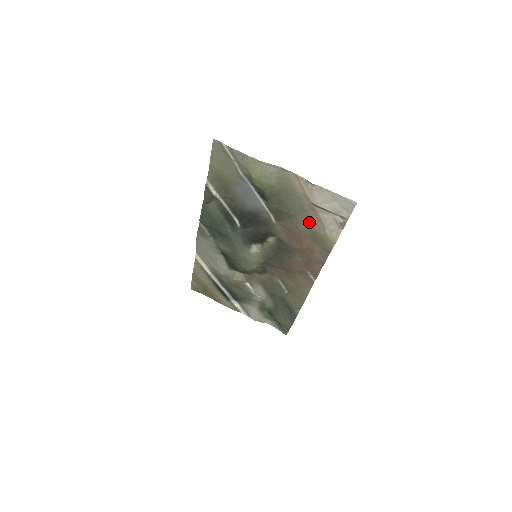
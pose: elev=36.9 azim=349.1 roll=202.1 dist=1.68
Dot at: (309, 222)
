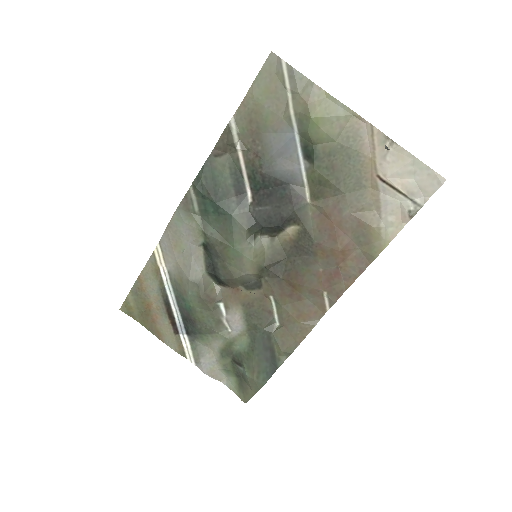
Dot at: (361, 206)
